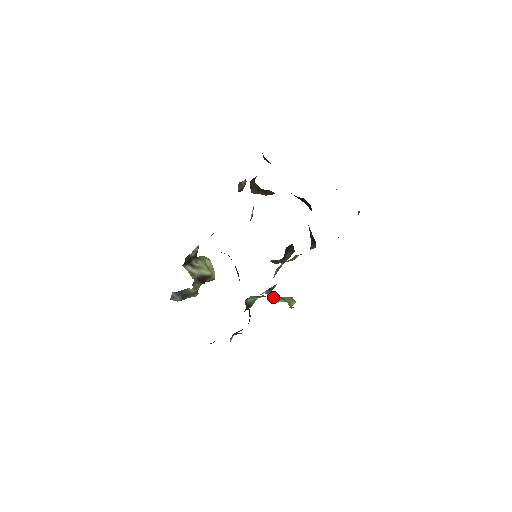
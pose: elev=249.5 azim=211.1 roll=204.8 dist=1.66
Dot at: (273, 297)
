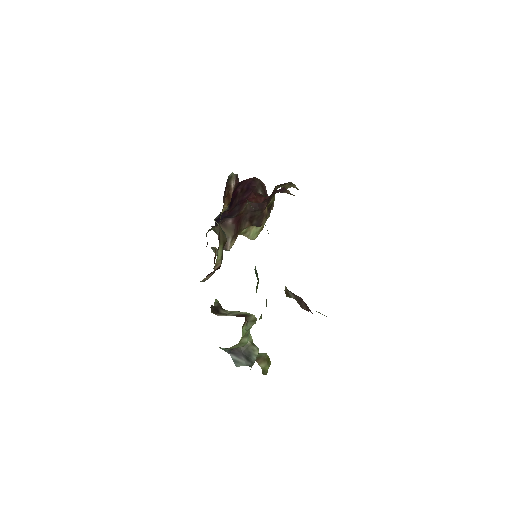
Dot at: occluded
